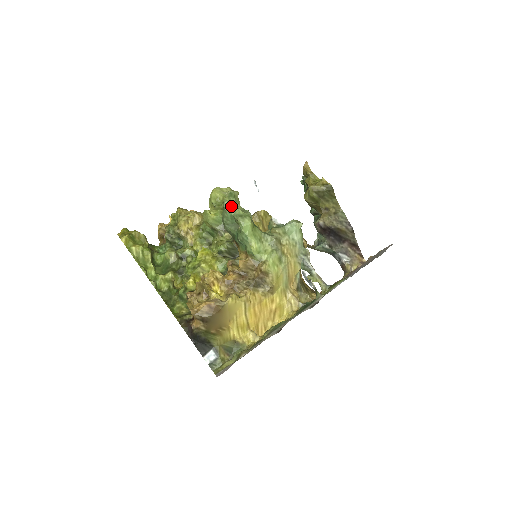
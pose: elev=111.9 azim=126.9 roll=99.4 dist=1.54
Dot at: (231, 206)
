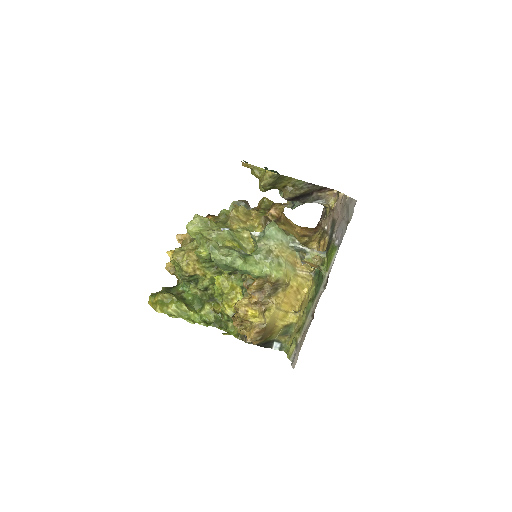
Dot at: (219, 259)
